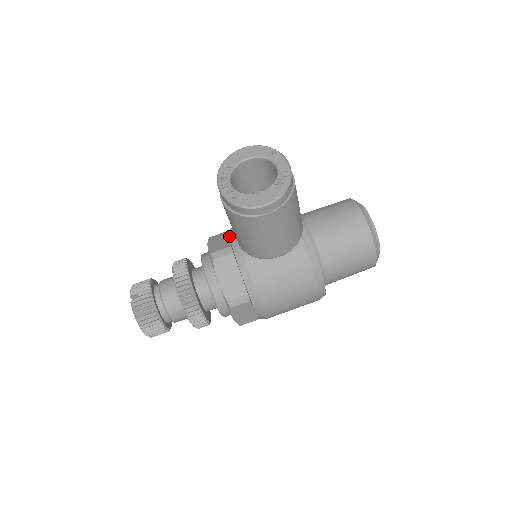
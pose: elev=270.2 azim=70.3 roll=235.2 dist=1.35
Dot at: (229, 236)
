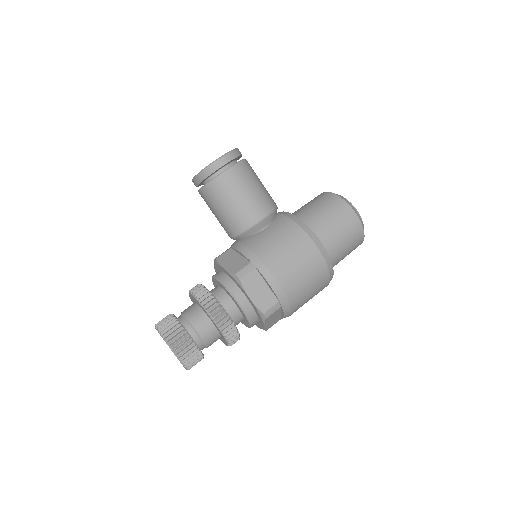
Dot at: occluded
